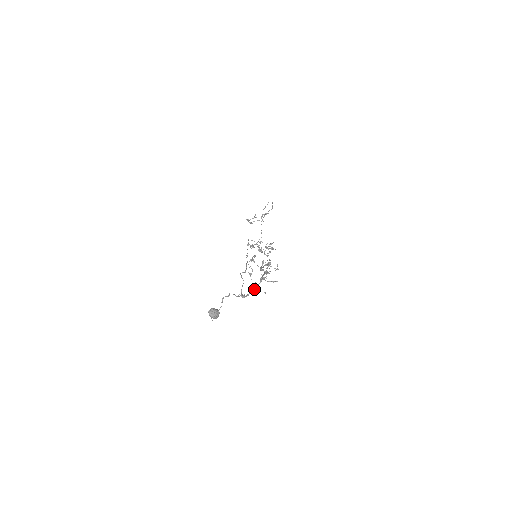
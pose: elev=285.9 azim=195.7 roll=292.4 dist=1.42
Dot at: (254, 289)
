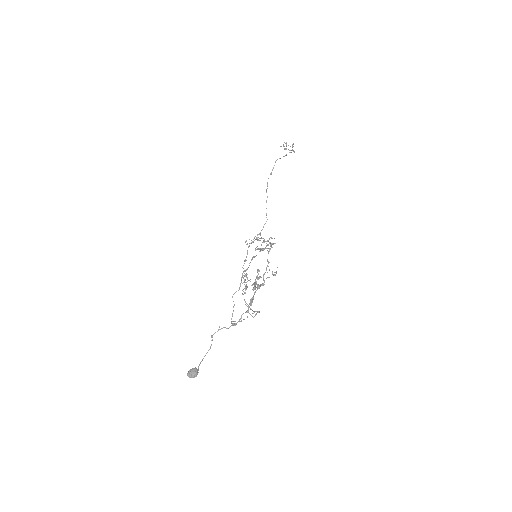
Dot at: occluded
